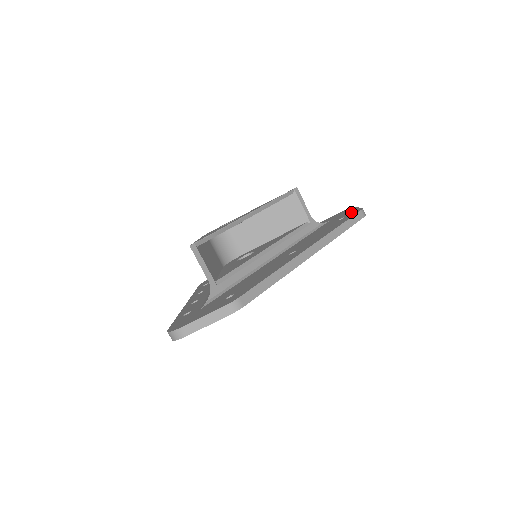
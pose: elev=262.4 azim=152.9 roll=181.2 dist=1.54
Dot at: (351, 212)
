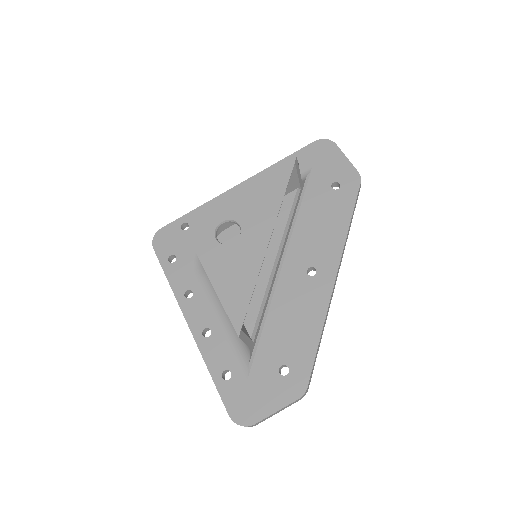
Dot at: (344, 172)
